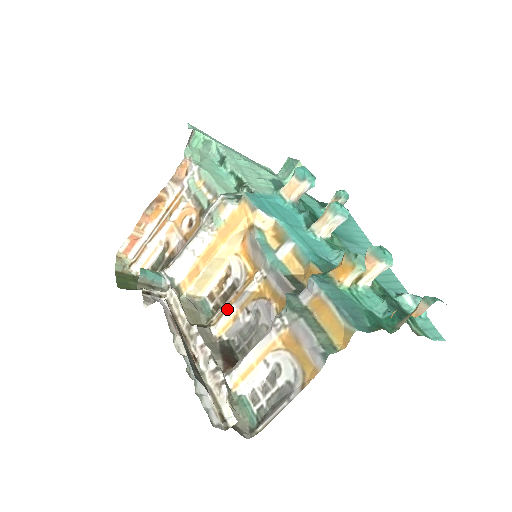
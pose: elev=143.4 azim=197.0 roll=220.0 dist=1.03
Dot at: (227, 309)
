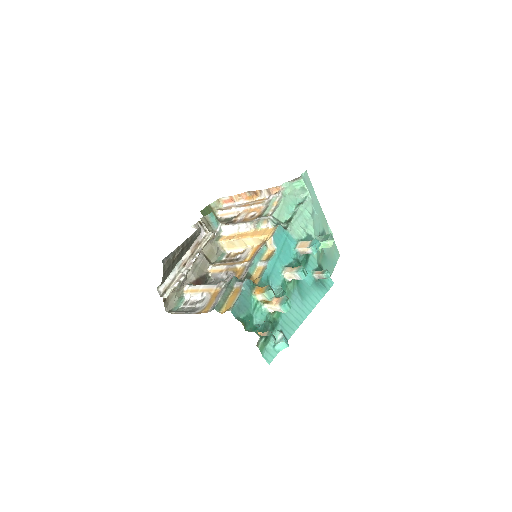
Dot at: (223, 265)
